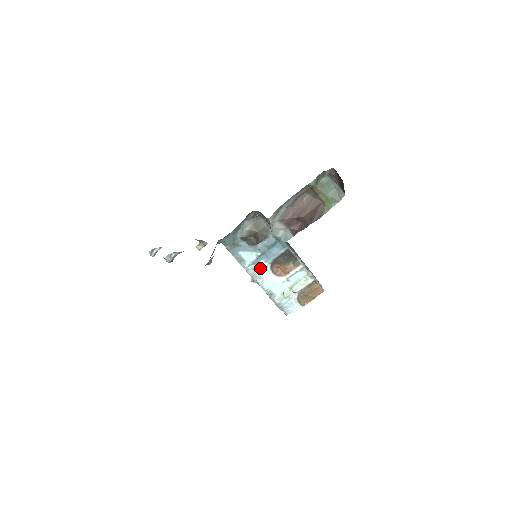
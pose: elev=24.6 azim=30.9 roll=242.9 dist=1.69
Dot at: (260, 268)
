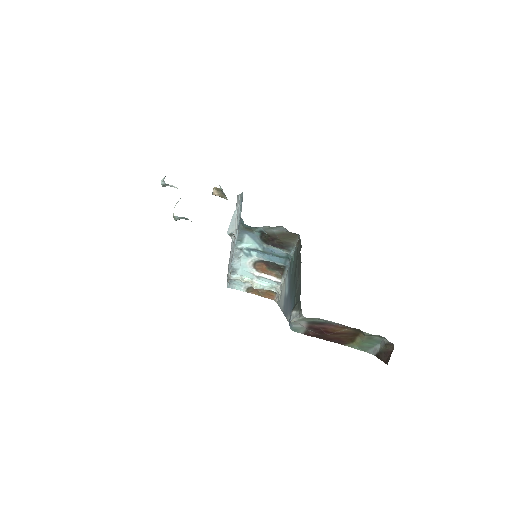
Dot at: (248, 254)
